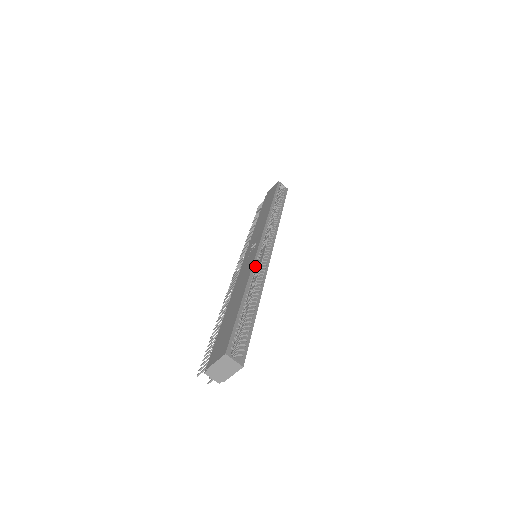
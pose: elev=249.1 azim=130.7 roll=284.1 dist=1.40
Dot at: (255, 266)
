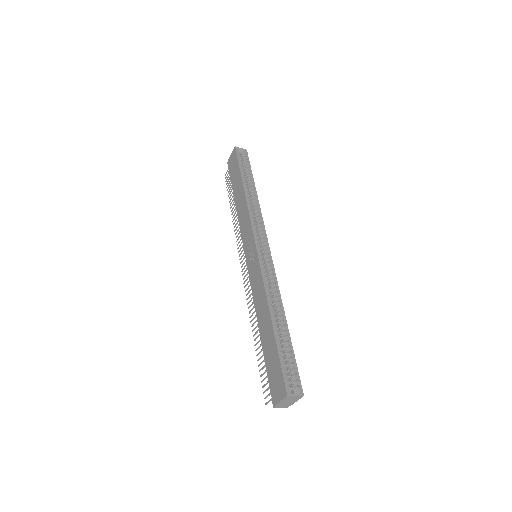
Dot at: (265, 280)
